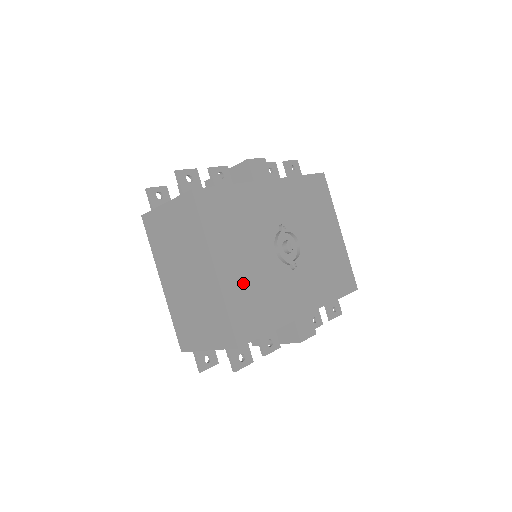
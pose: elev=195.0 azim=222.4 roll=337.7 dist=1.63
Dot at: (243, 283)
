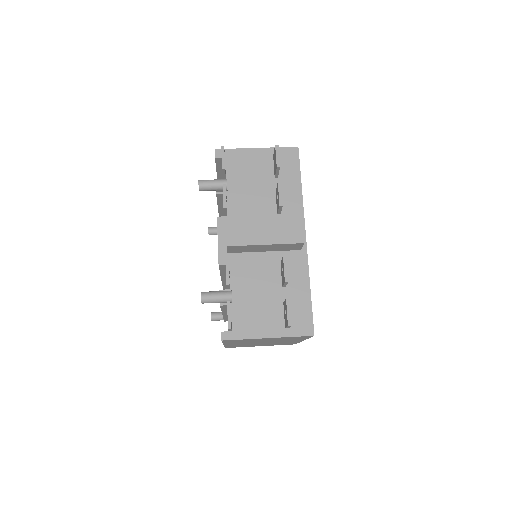
Dot at: occluded
